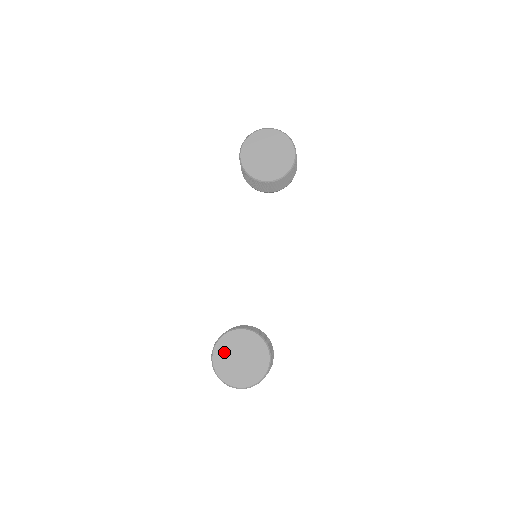
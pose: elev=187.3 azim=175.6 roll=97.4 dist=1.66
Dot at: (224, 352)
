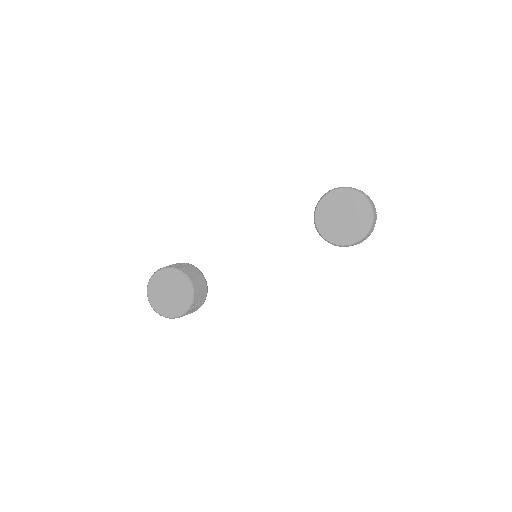
Dot at: (166, 277)
